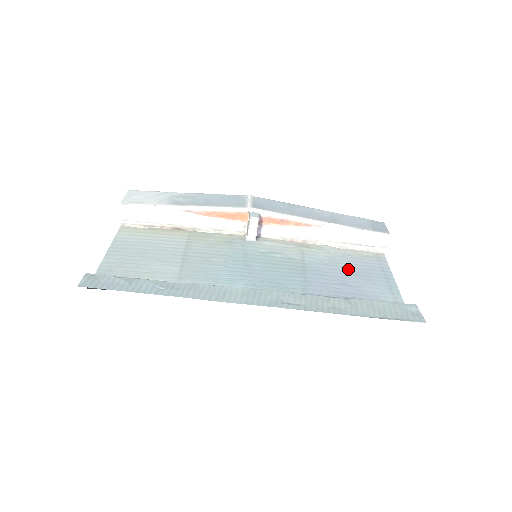
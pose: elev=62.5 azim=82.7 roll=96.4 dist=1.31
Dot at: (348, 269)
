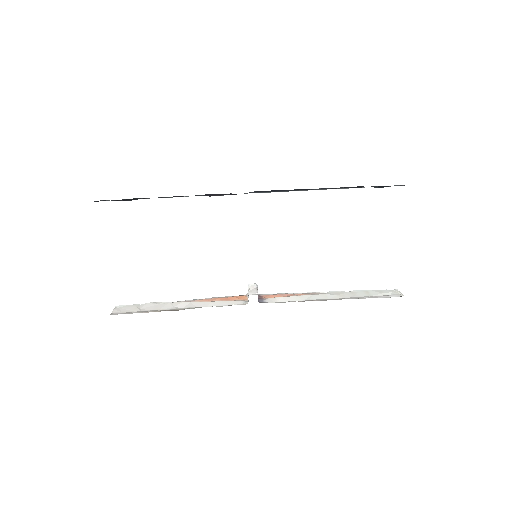
Dot at: occluded
